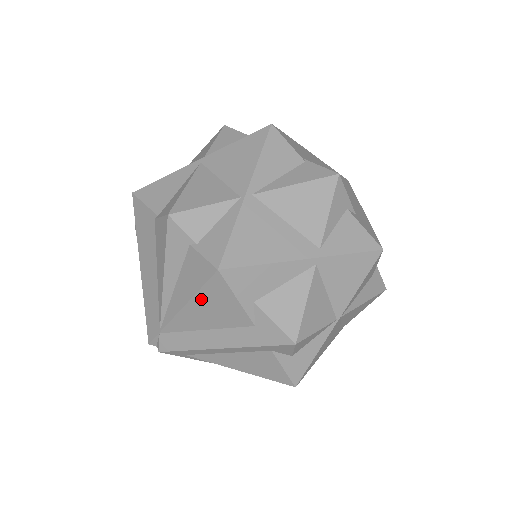
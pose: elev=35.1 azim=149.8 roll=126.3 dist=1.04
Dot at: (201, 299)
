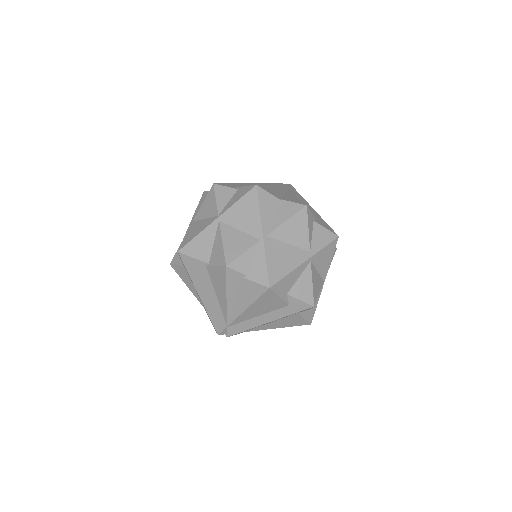
Dot at: (257, 303)
